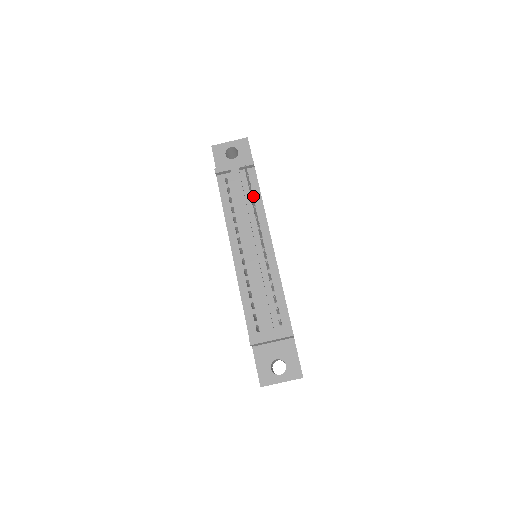
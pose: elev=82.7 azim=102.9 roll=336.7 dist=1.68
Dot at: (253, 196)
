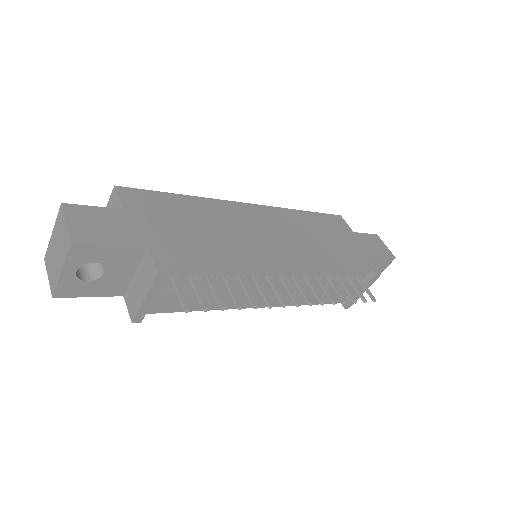
Dot at: (211, 276)
